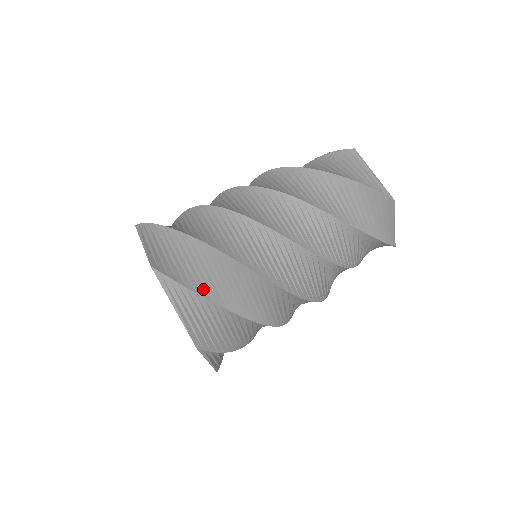
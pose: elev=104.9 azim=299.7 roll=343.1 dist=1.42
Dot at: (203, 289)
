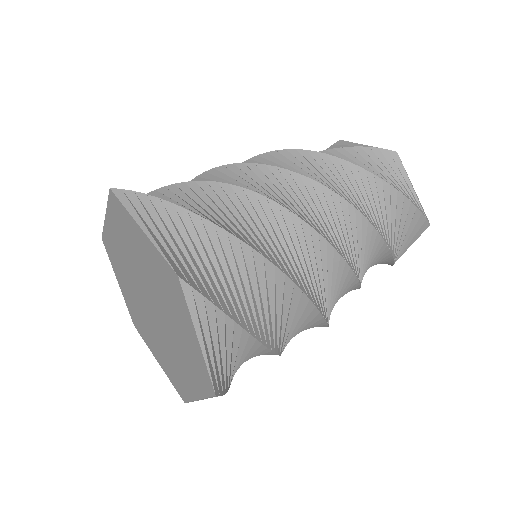
Dot at: (240, 314)
